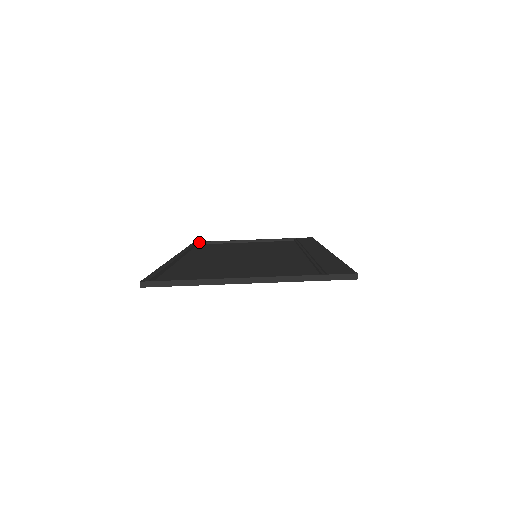
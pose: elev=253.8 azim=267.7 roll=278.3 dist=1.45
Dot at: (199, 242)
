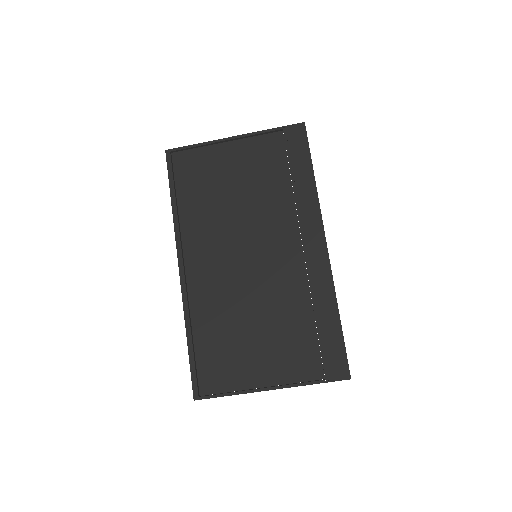
Dot at: (172, 151)
